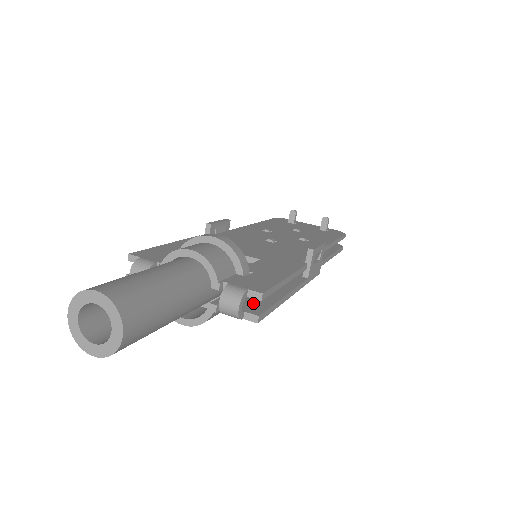
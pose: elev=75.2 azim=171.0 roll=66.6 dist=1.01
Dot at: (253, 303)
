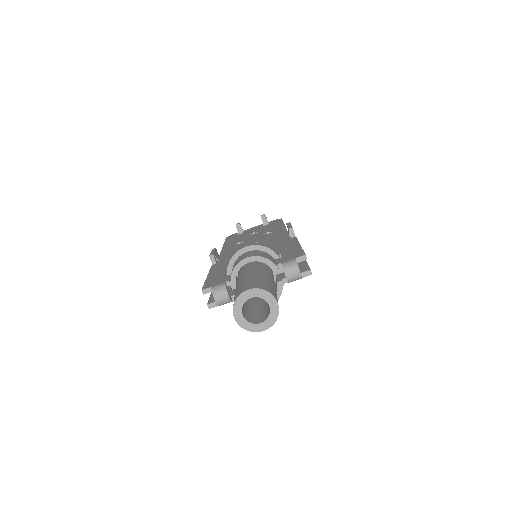
Dot at: occluded
